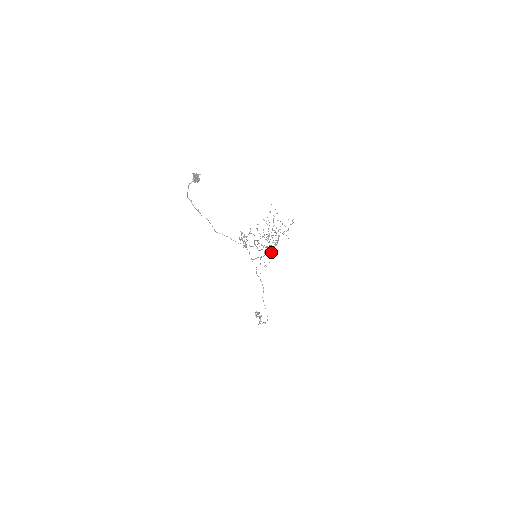
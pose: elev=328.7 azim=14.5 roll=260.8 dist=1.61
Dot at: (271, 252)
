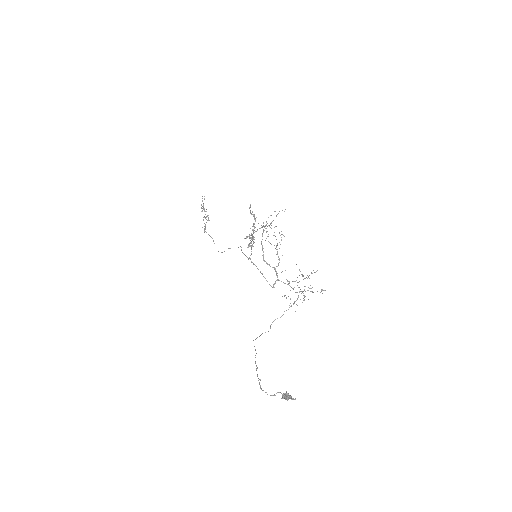
Dot at: (271, 244)
